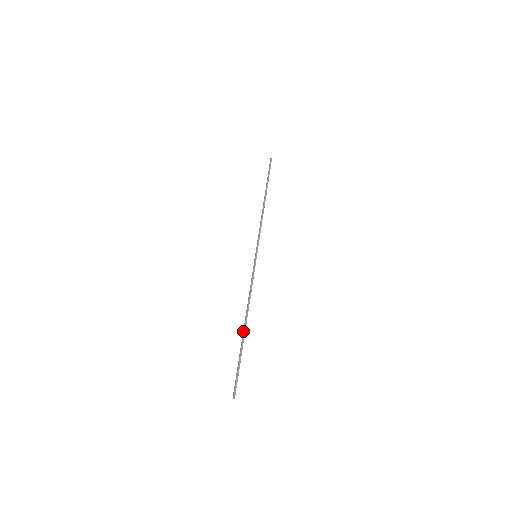
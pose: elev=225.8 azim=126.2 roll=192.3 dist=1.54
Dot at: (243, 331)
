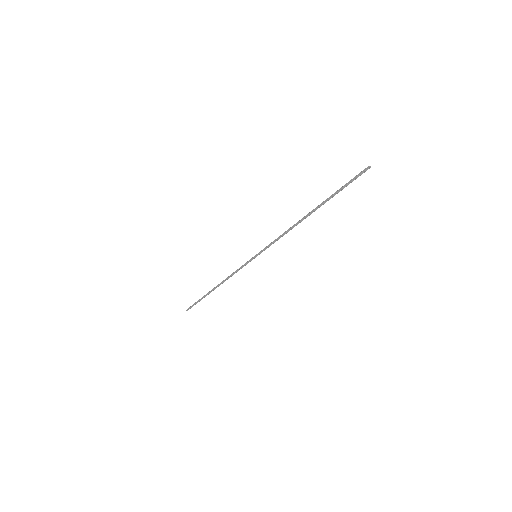
Dot at: (211, 291)
